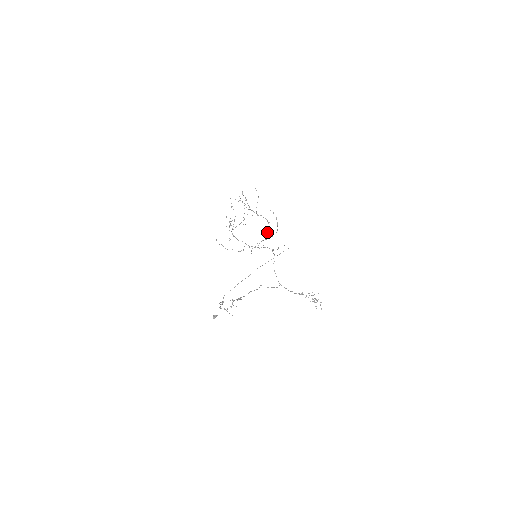
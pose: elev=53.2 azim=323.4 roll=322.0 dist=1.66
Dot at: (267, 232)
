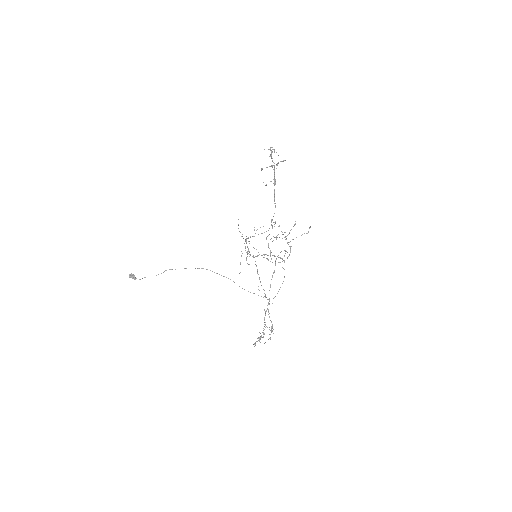
Dot at: occluded
